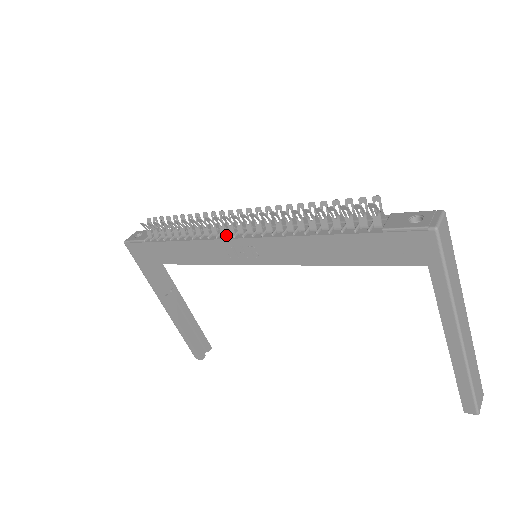
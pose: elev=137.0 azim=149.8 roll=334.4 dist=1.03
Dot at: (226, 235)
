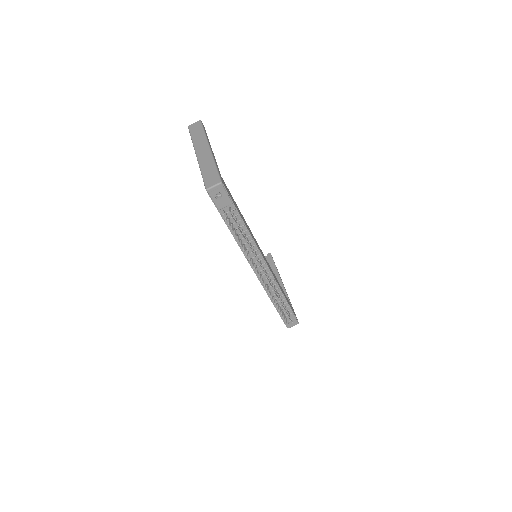
Dot at: (252, 265)
